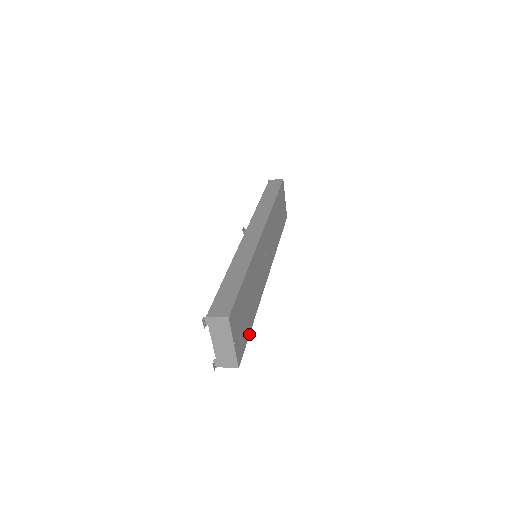
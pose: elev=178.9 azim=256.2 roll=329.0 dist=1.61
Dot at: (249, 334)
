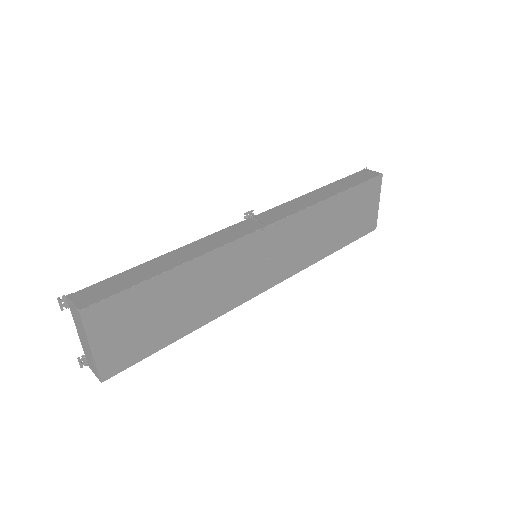
Dot at: (161, 348)
